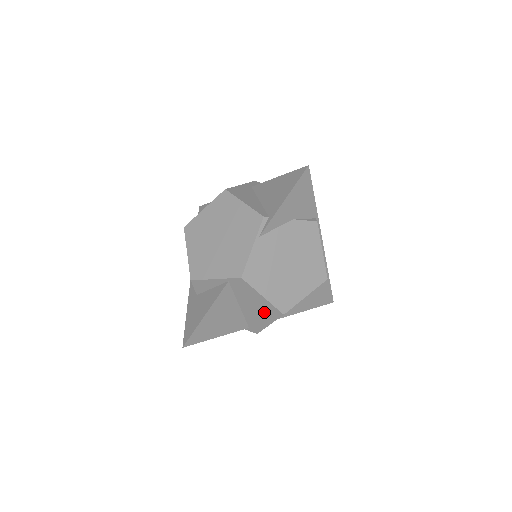
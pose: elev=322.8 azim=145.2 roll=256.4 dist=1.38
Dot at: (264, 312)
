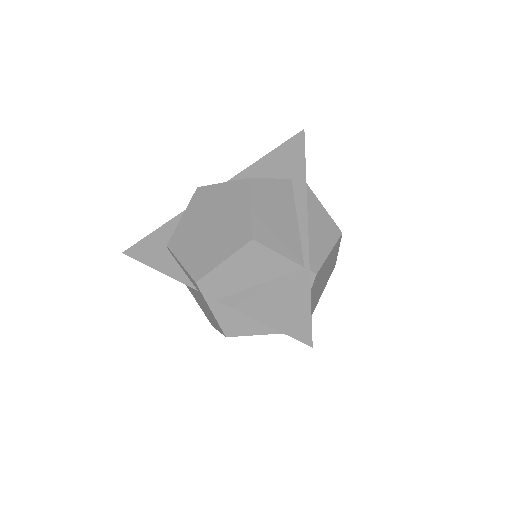
Dot at: occluded
